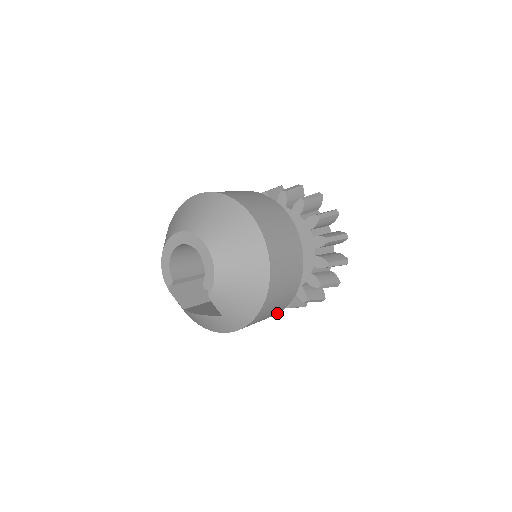
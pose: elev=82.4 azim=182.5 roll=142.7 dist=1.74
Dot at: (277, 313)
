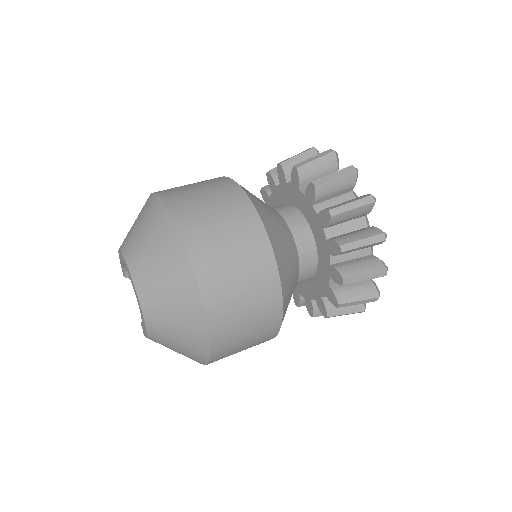
Dot at: occluded
